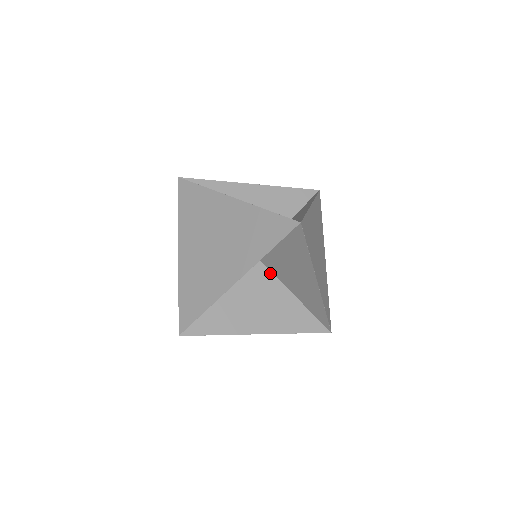
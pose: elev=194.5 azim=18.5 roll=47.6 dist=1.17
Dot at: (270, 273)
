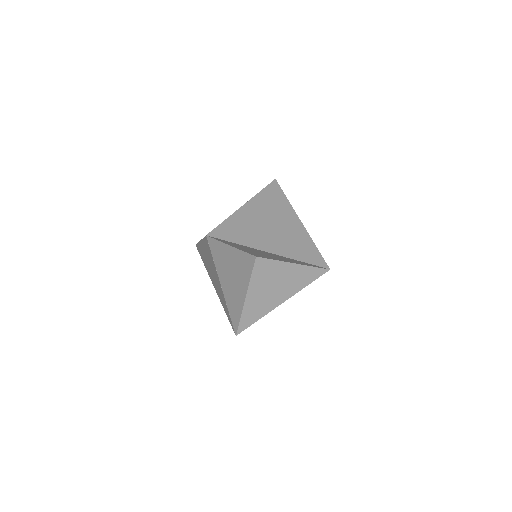
Dot at: (269, 260)
